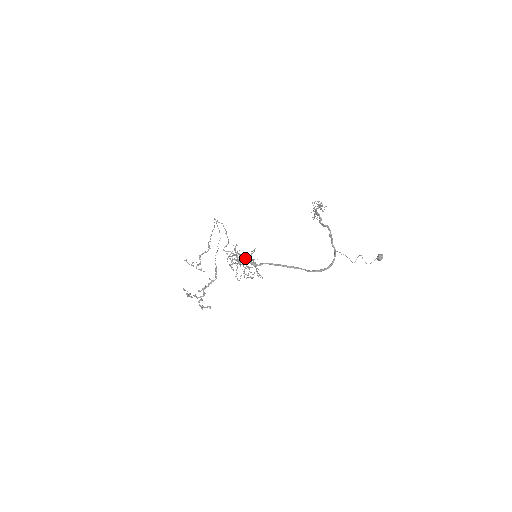
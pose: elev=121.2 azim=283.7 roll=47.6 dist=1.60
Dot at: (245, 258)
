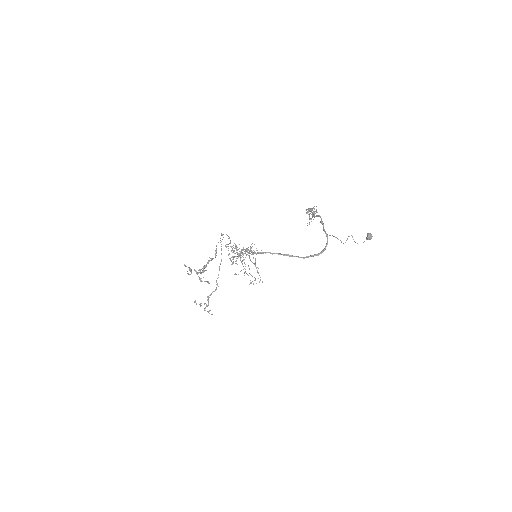
Dot at: (244, 249)
